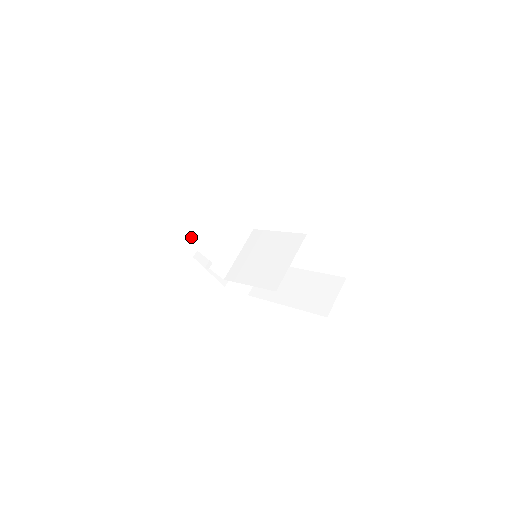
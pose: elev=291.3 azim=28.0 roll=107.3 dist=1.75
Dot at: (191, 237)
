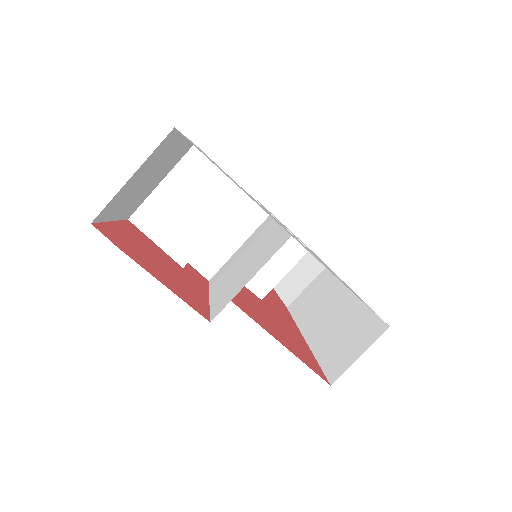
Dot at: (137, 214)
